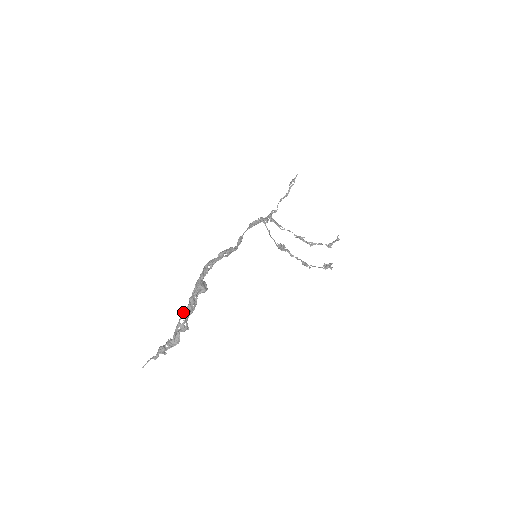
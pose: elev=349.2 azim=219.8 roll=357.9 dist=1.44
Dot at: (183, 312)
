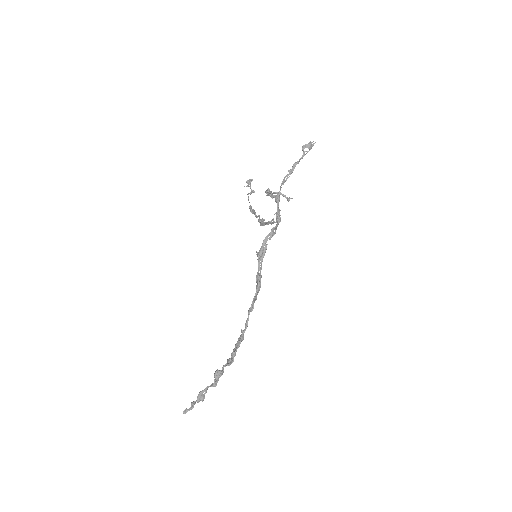
Dot at: (225, 366)
